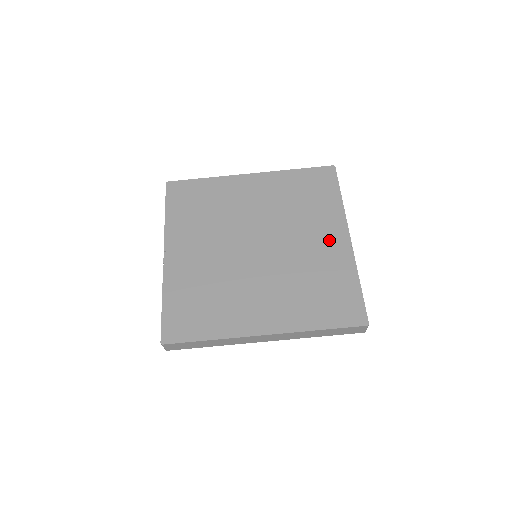
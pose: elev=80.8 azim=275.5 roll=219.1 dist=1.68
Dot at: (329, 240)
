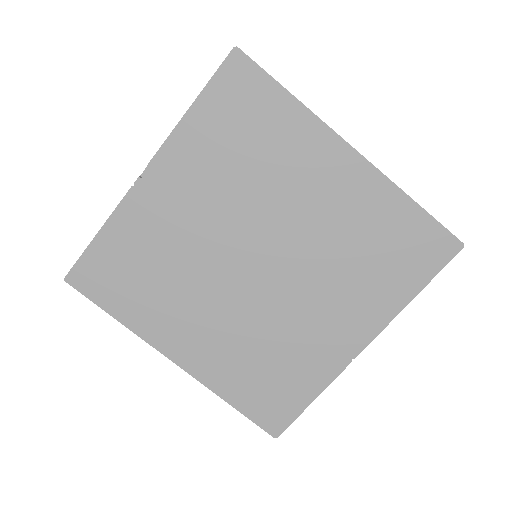
Dot at: (339, 331)
